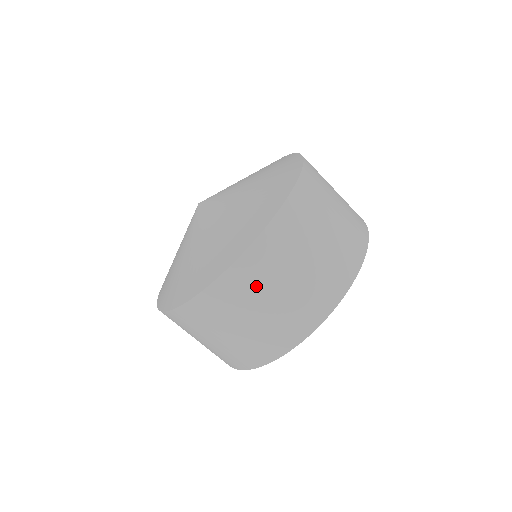
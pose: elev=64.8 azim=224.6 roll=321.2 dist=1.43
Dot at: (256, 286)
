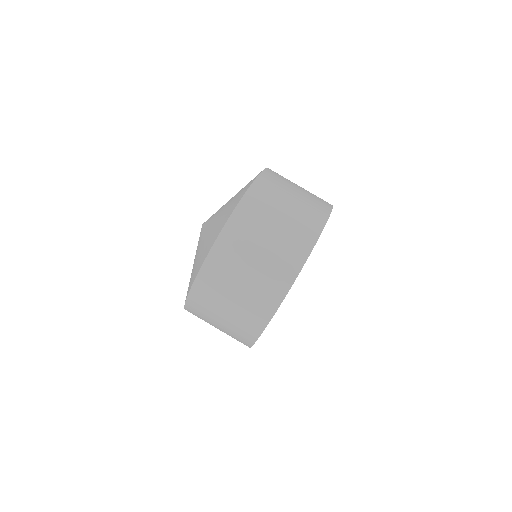
Dot at: (260, 216)
